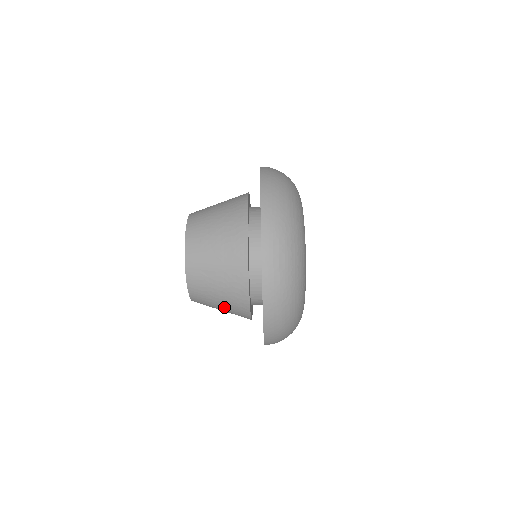
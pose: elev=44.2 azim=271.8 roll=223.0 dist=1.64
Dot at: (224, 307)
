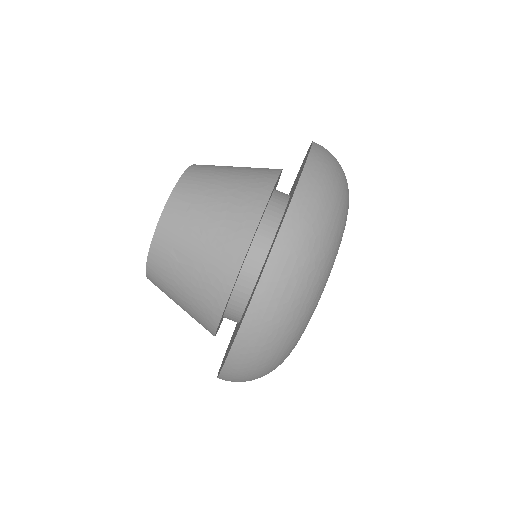
Dot at: (185, 307)
